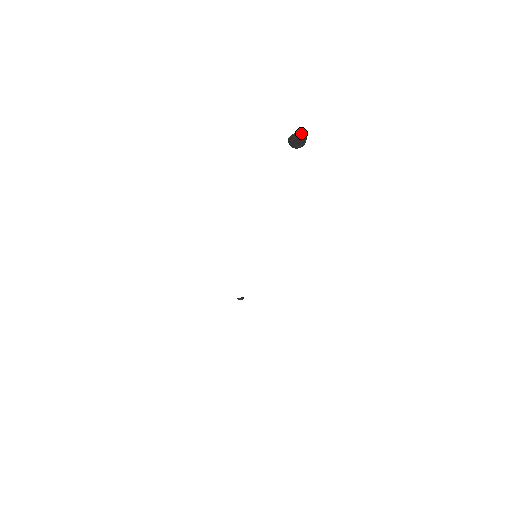
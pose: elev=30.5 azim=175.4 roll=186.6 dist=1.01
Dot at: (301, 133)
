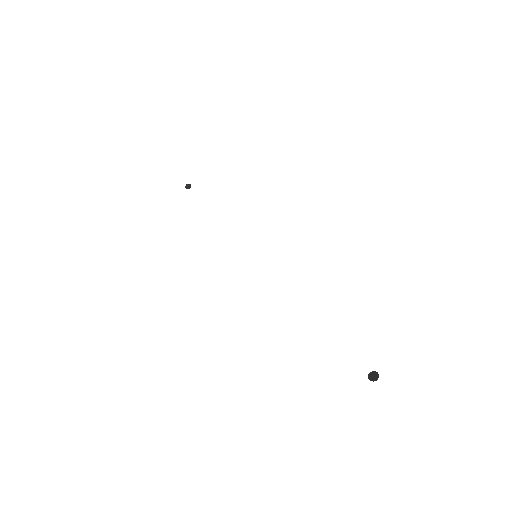
Dot at: occluded
